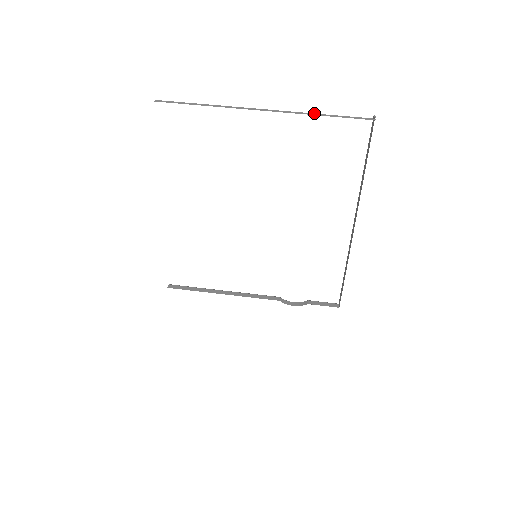
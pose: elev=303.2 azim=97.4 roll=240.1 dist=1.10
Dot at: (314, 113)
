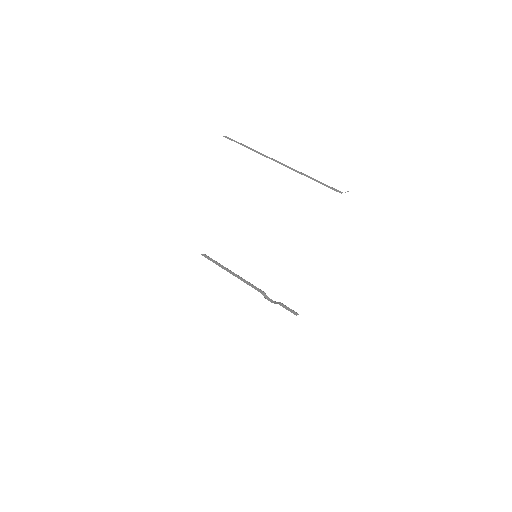
Dot at: (309, 176)
